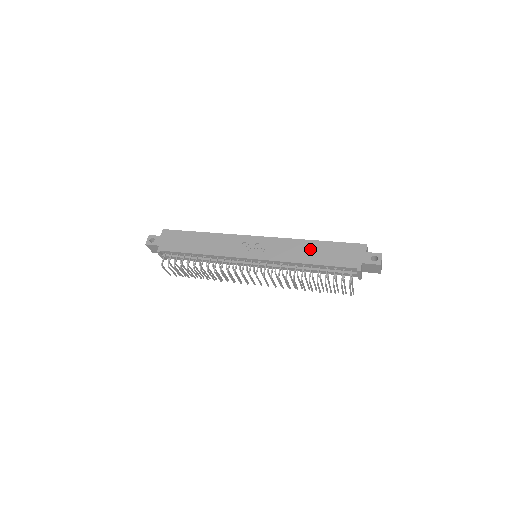
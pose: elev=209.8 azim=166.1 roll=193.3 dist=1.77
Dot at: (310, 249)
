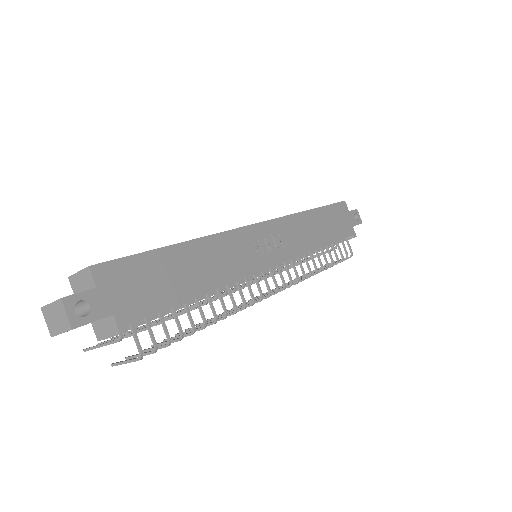
Dot at: (315, 224)
